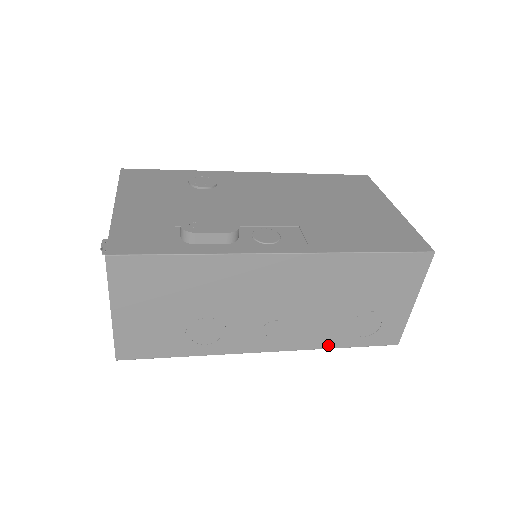
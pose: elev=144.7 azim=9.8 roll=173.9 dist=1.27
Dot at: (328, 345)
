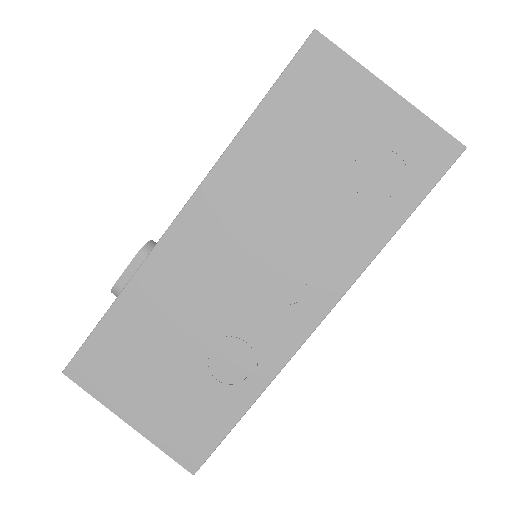
Dot at: (376, 243)
